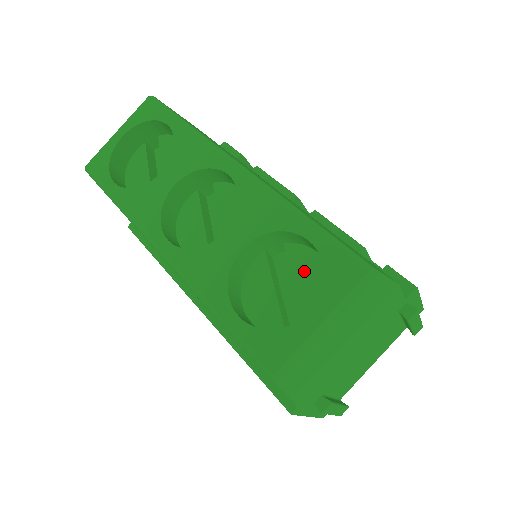
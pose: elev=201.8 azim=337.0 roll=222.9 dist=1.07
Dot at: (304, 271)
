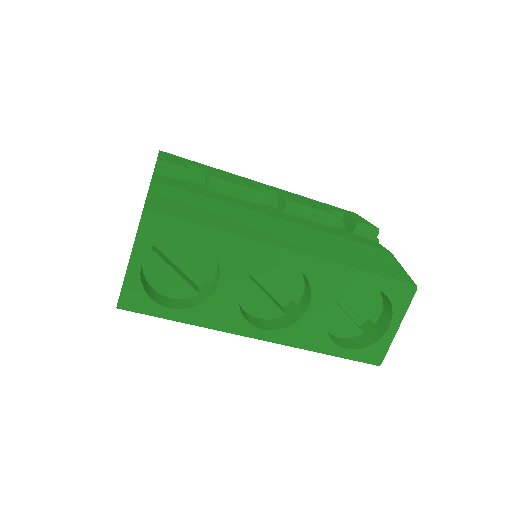
Dot at: (360, 294)
